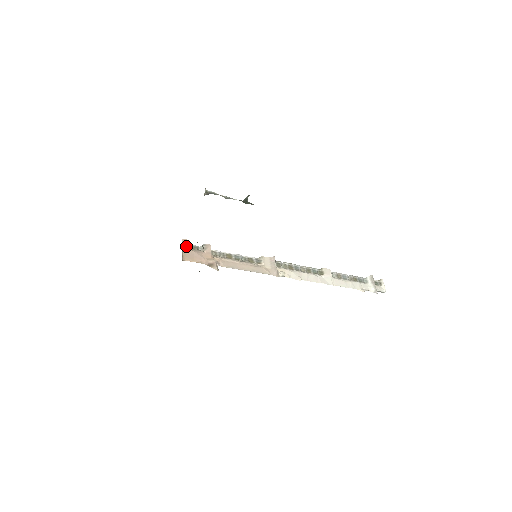
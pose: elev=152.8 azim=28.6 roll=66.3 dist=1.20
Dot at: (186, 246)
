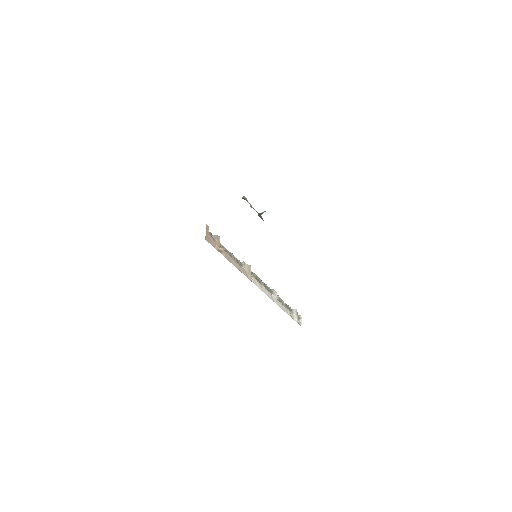
Dot at: (208, 230)
